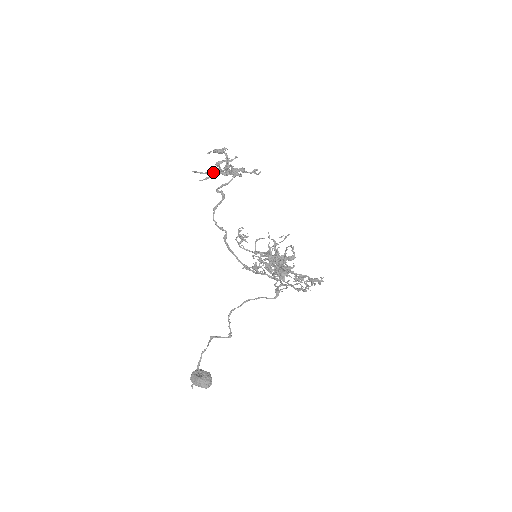
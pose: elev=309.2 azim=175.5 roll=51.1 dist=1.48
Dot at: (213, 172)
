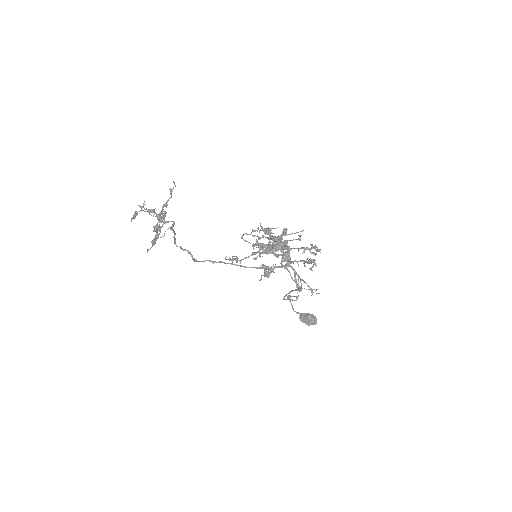
Dot at: (154, 231)
